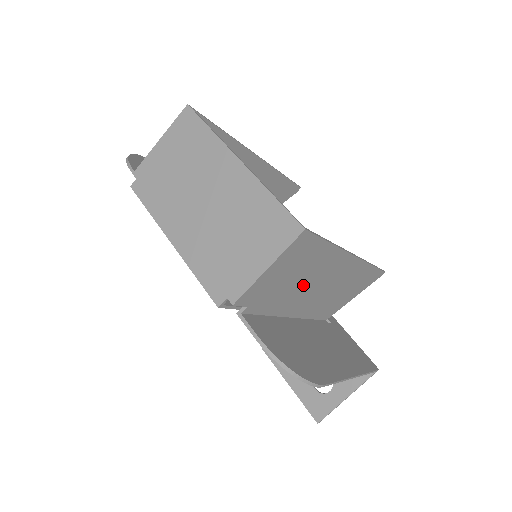
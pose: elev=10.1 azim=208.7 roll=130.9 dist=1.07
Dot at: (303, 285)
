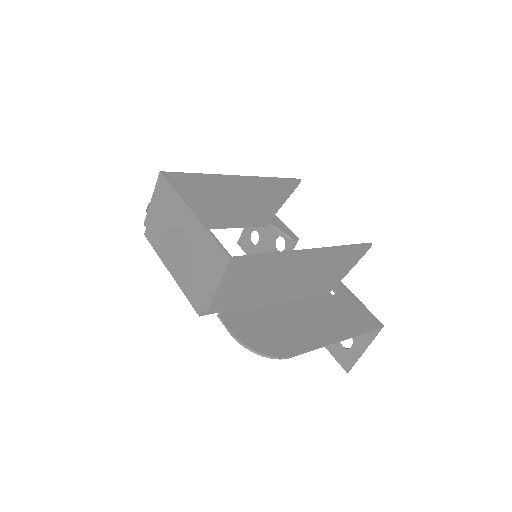
Dot at: (270, 283)
